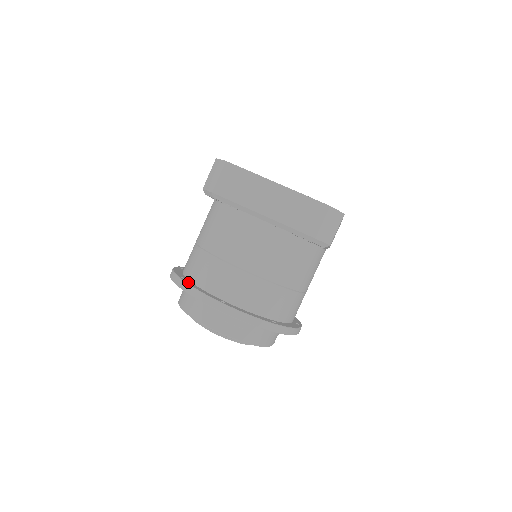
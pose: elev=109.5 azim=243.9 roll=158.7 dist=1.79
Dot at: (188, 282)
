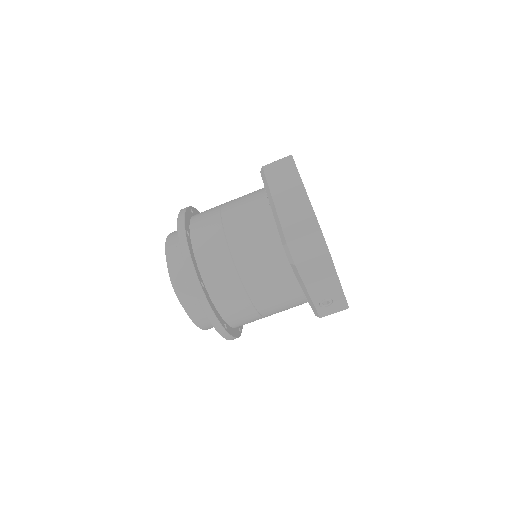
Dot at: (189, 211)
